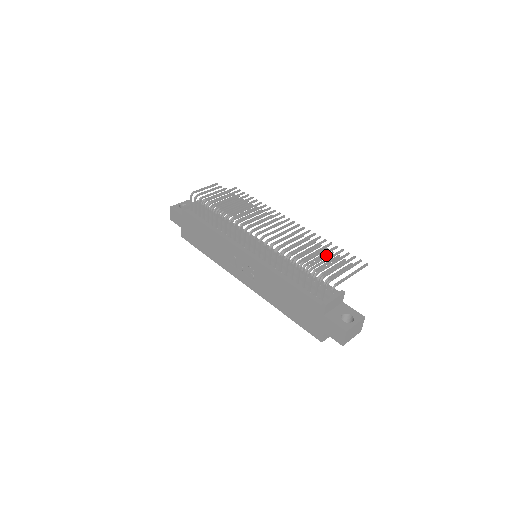
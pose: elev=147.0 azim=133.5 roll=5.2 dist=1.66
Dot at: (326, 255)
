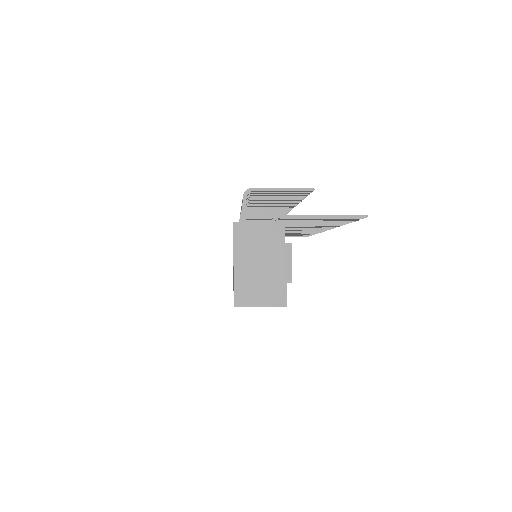
Dot at: occluded
